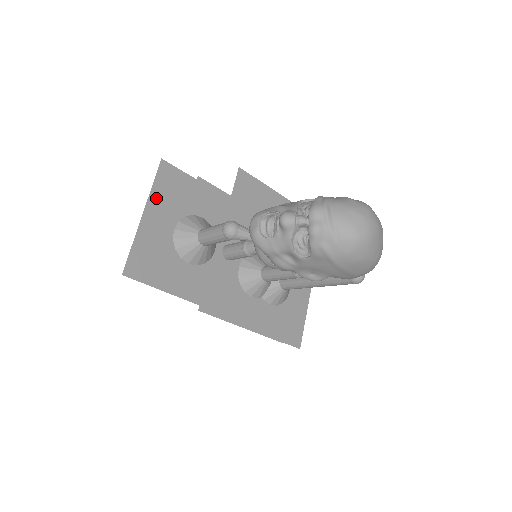
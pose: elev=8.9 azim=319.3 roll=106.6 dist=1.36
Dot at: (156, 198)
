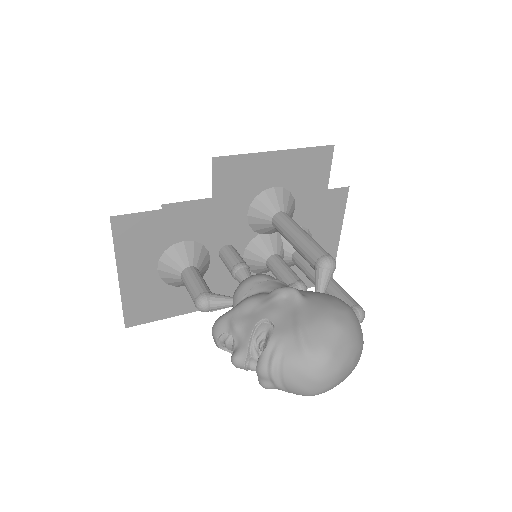
Dot at: (124, 256)
